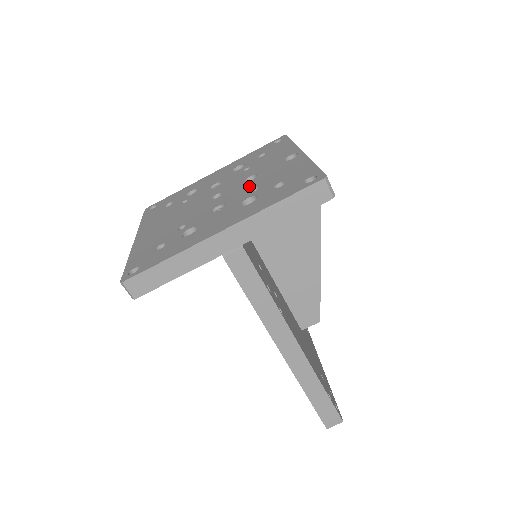
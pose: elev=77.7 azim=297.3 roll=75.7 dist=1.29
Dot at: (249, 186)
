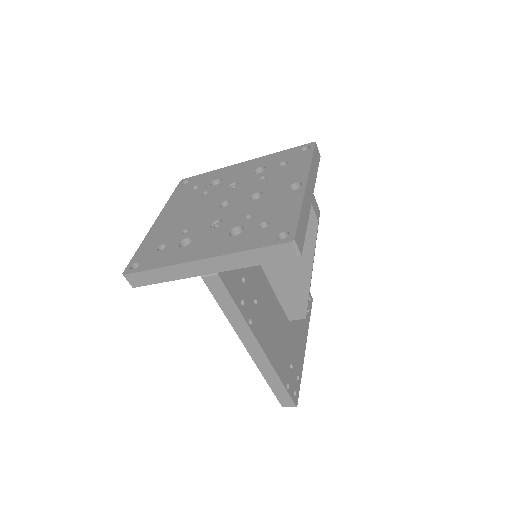
Dot at: (248, 208)
